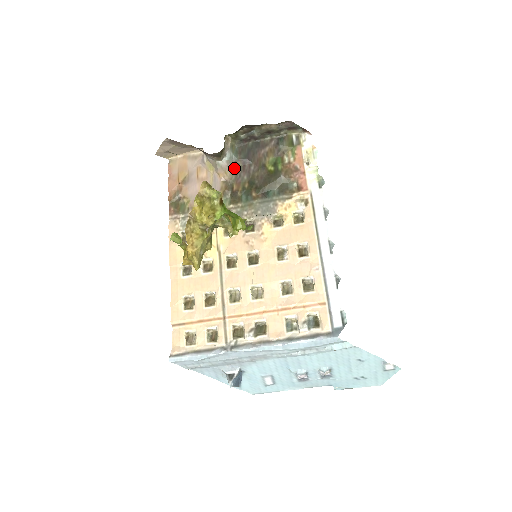
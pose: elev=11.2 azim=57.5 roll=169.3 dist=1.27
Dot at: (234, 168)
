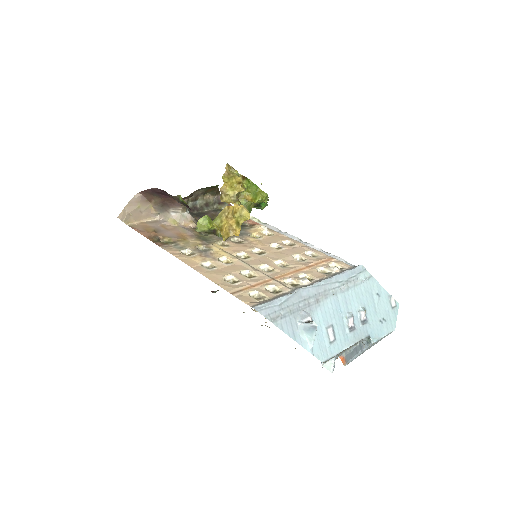
Dot at: (195, 220)
